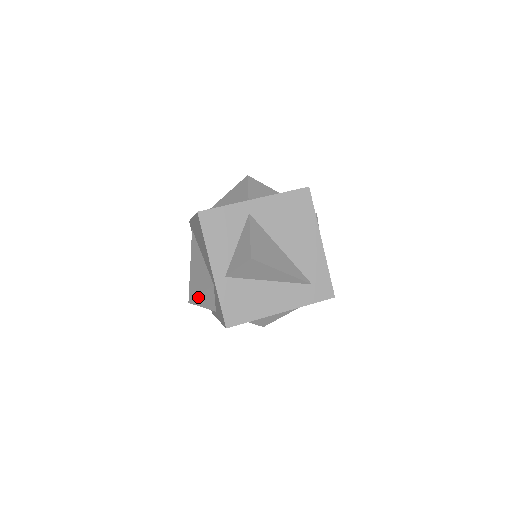
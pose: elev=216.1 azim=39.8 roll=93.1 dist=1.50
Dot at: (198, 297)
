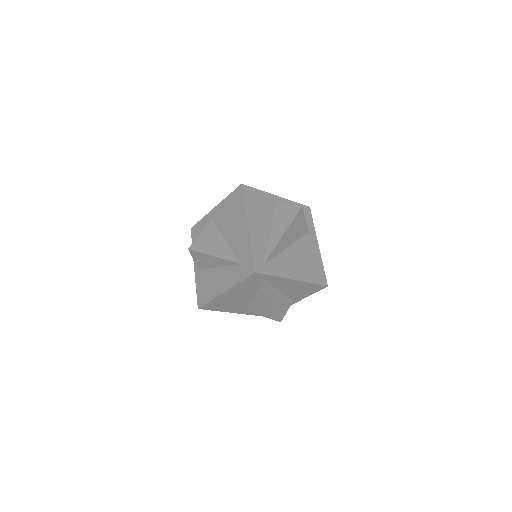
Dot at: occluded
